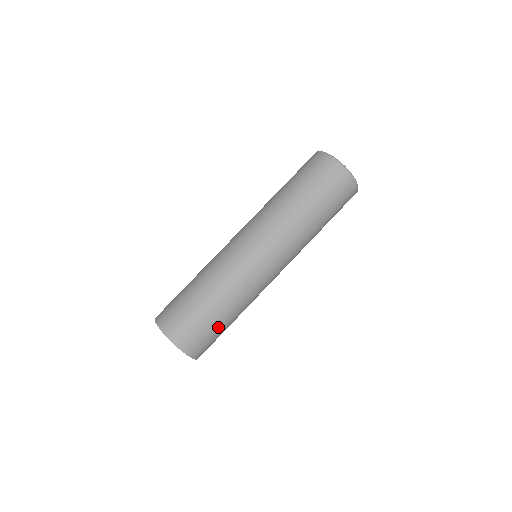
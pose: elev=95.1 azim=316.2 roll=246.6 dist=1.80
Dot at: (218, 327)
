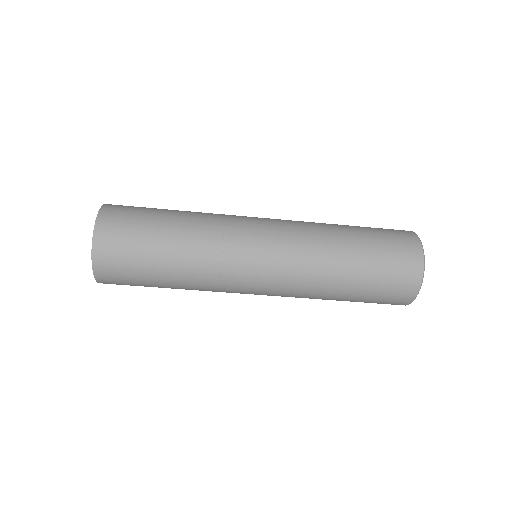
Dot at: occluded
